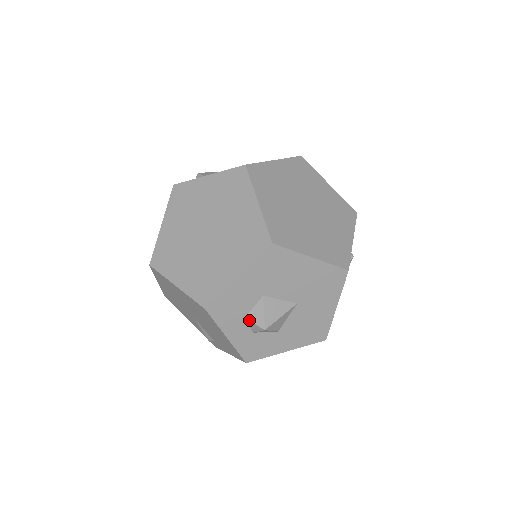
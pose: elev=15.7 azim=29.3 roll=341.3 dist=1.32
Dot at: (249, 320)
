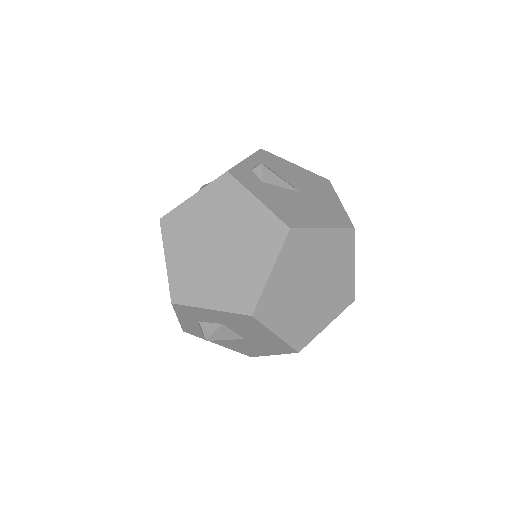
Dot at: (201, 325)
